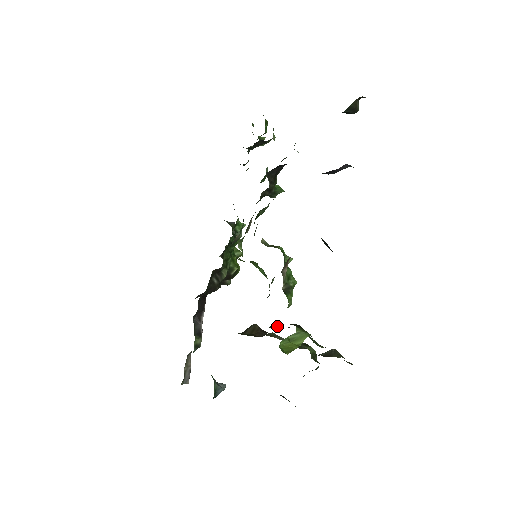
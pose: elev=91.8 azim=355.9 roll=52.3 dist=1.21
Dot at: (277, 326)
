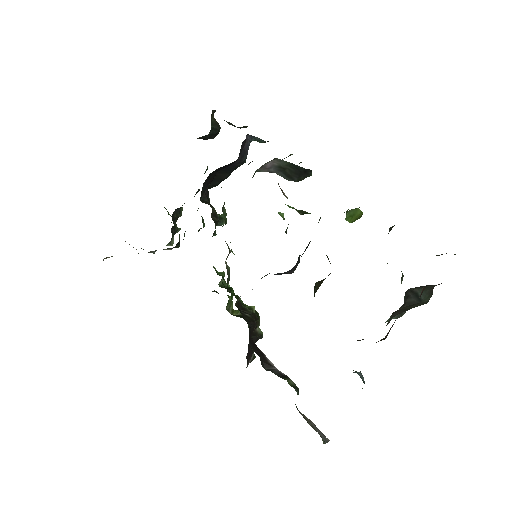
Dot at: occluded
